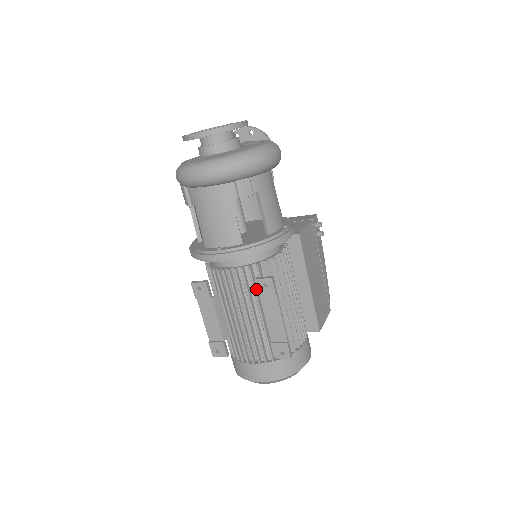
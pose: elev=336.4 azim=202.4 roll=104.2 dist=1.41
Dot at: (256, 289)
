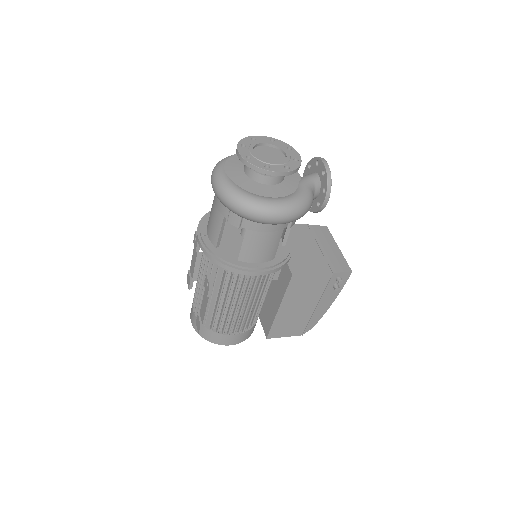
Dot at: (212, 279)
